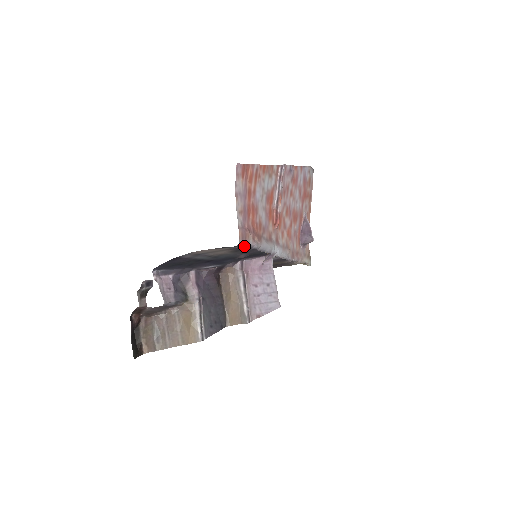
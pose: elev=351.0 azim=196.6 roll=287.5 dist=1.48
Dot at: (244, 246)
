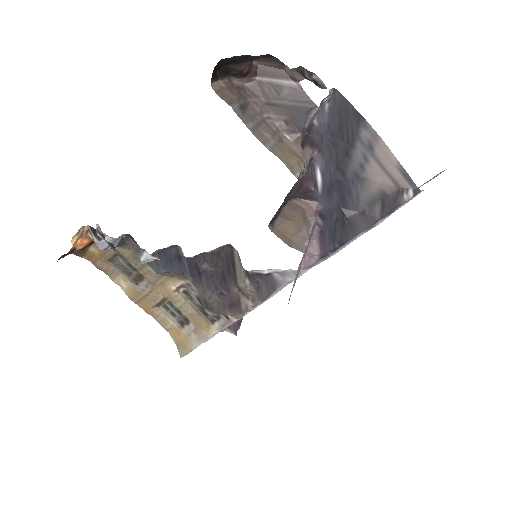
Dot at: (400, 203)
